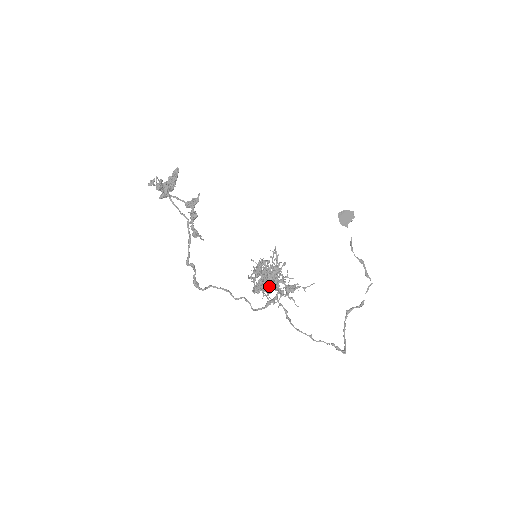
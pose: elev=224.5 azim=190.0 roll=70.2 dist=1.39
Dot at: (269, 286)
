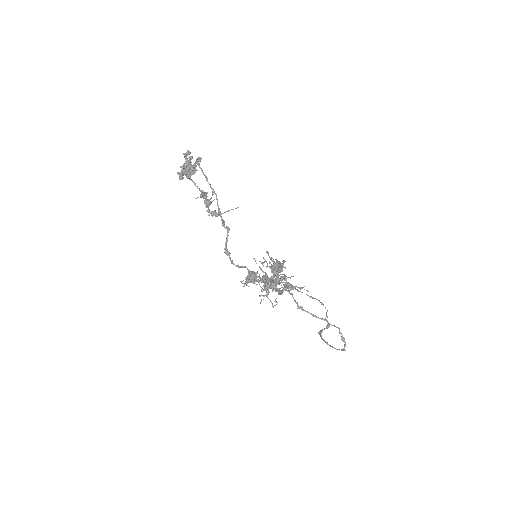
Dot at: occluded
